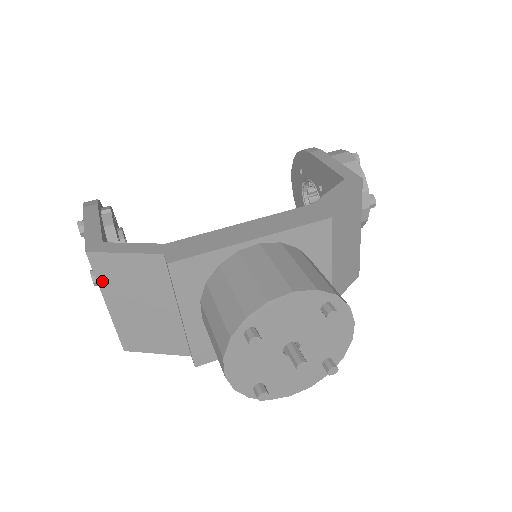
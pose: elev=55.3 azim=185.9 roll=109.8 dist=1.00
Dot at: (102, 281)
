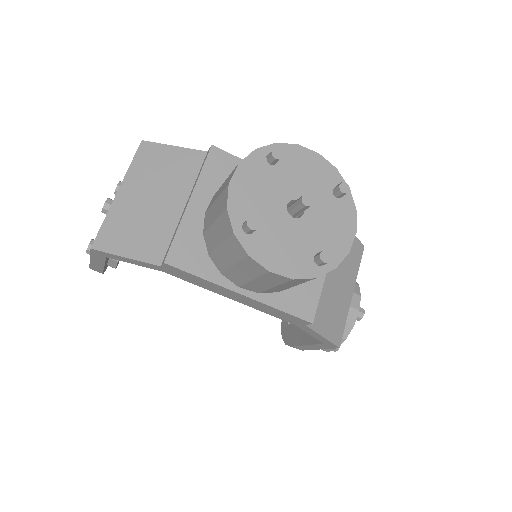
Dot at: (134, 167)
